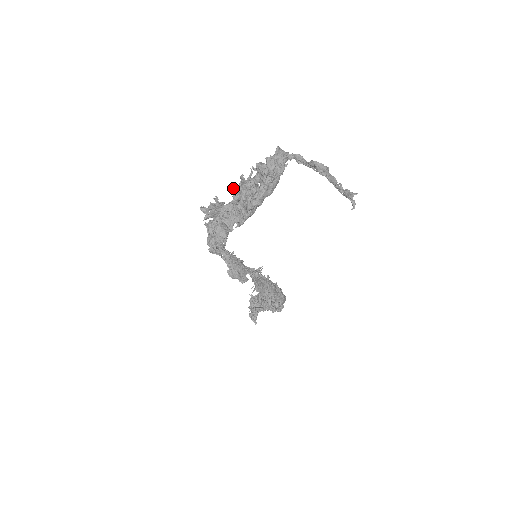
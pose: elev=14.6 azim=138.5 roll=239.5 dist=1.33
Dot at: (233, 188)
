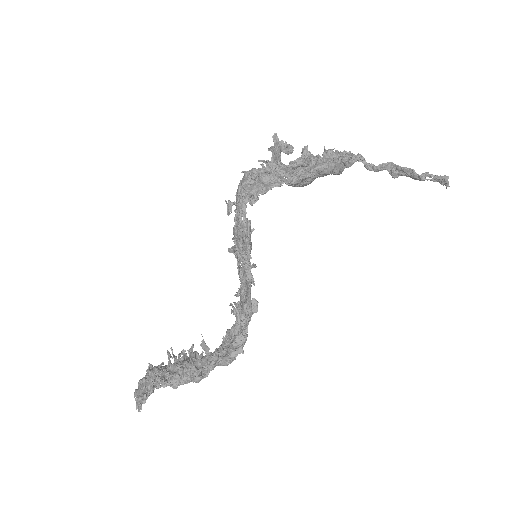
Dot at: (303, 149)
